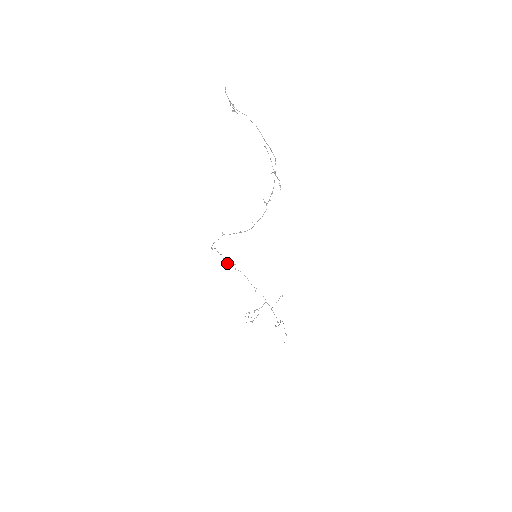
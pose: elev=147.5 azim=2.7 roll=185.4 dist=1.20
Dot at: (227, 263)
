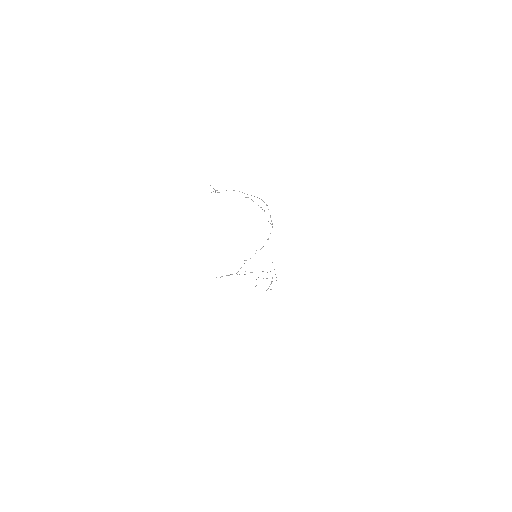
Dot at: (245, 274)
